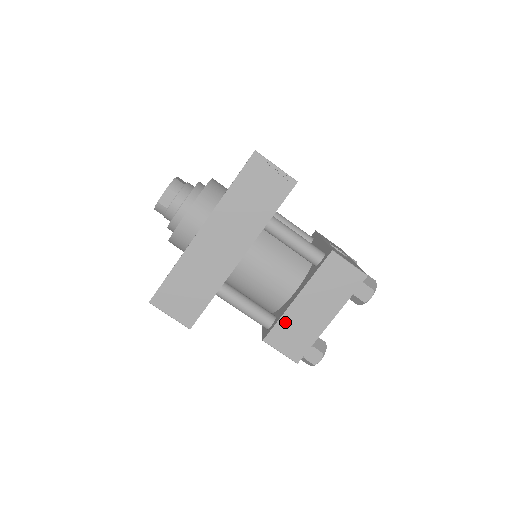
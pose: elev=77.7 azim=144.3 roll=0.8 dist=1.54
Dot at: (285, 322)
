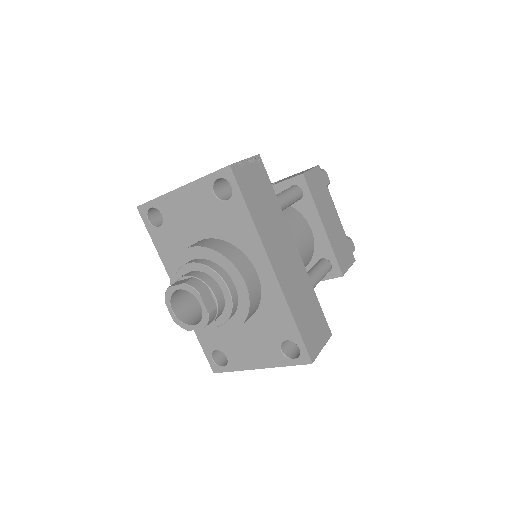
Dot at: (335, 249)
